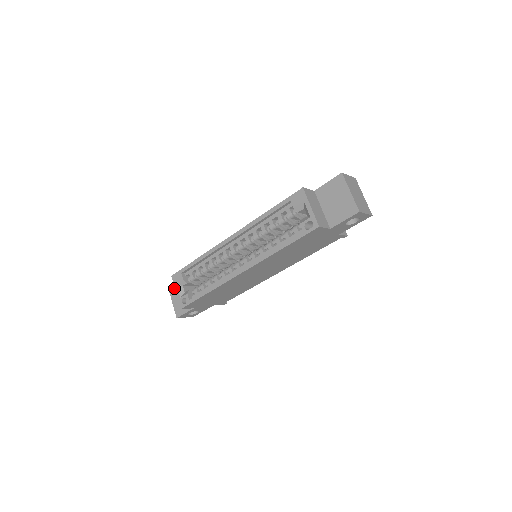
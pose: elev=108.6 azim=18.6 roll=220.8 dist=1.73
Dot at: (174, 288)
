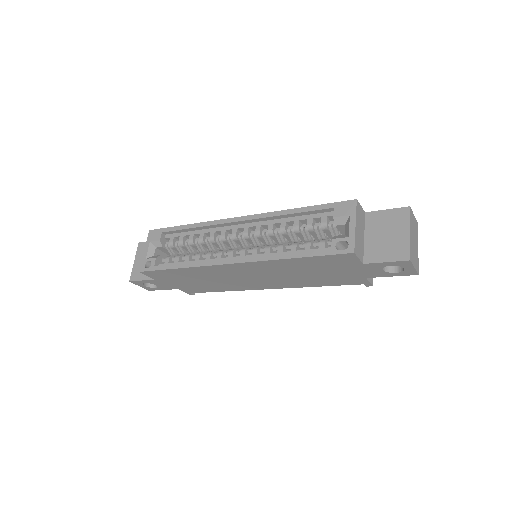
Dot at: occluded
